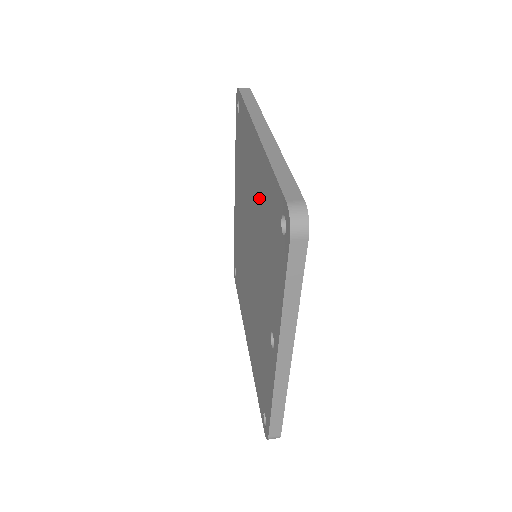
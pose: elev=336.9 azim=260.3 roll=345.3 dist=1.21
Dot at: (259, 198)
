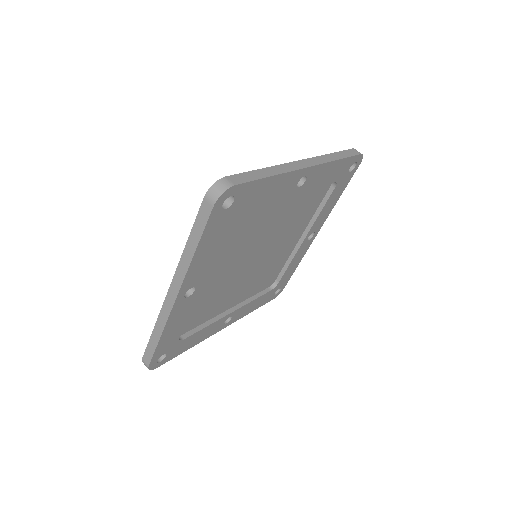
Dot at: occluded
